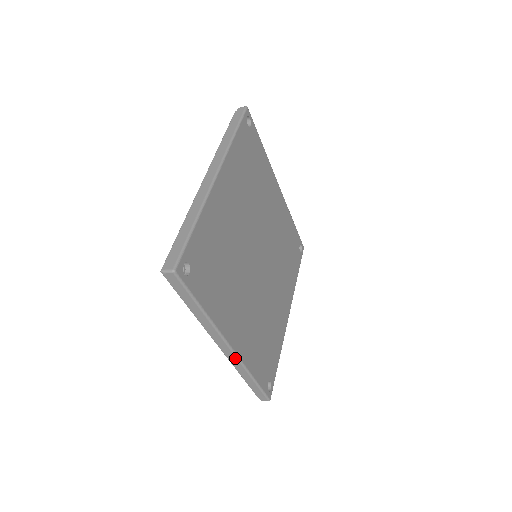
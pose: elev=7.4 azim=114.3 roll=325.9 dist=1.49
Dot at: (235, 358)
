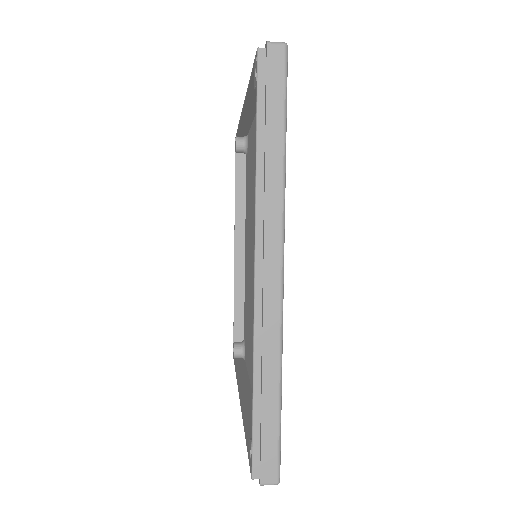
Dot at: occluded
